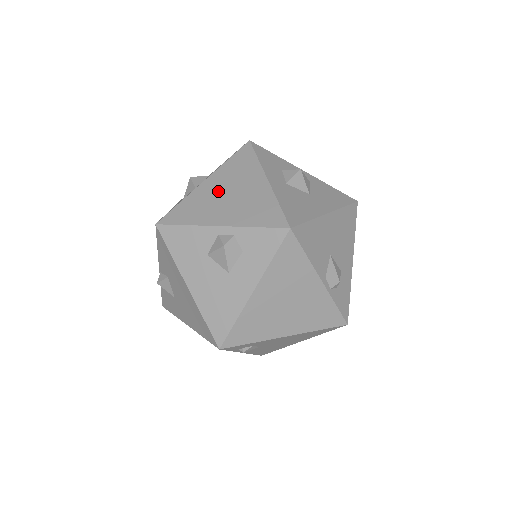
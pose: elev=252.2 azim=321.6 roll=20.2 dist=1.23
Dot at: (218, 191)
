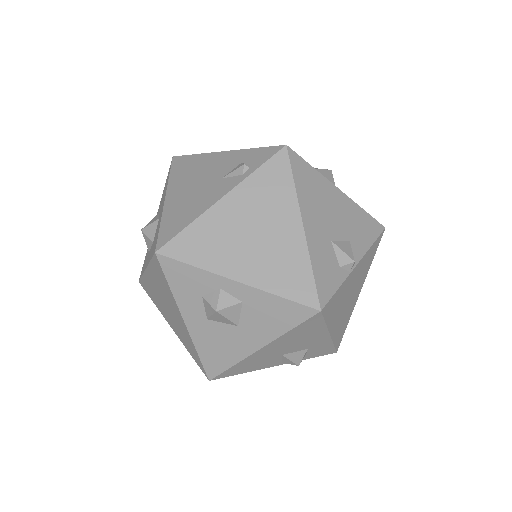
Dot at: (158, 293)
